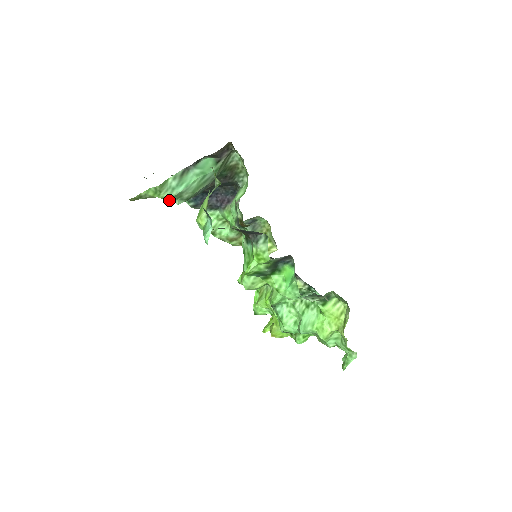
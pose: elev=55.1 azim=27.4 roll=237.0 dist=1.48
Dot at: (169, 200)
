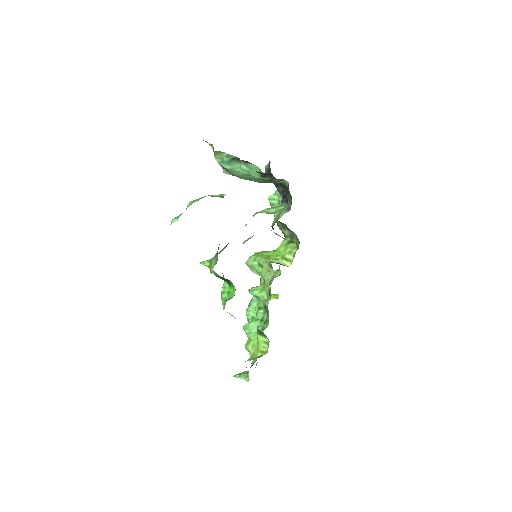
Dot at: occluded
